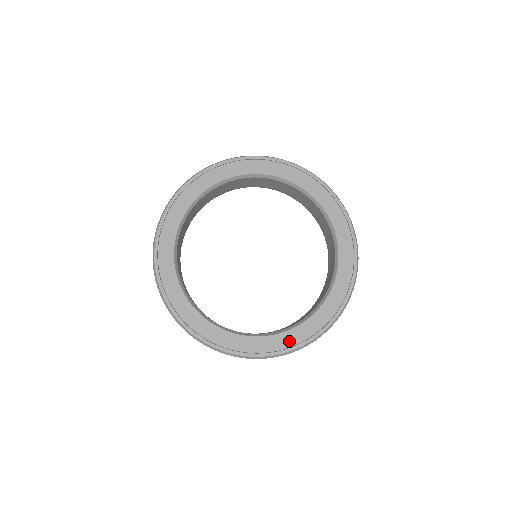
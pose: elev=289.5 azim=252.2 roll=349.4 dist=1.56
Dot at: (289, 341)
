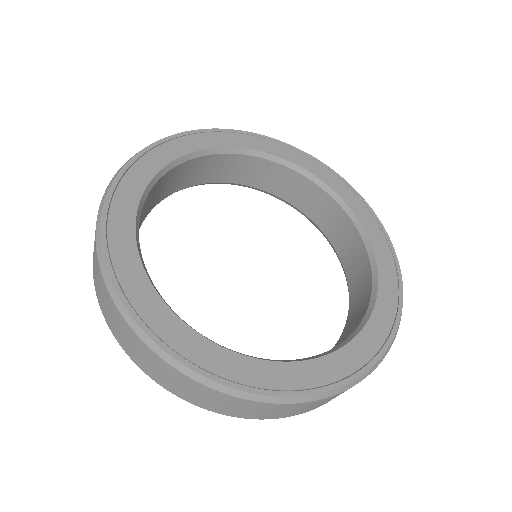
Dot at: (376, 338)
